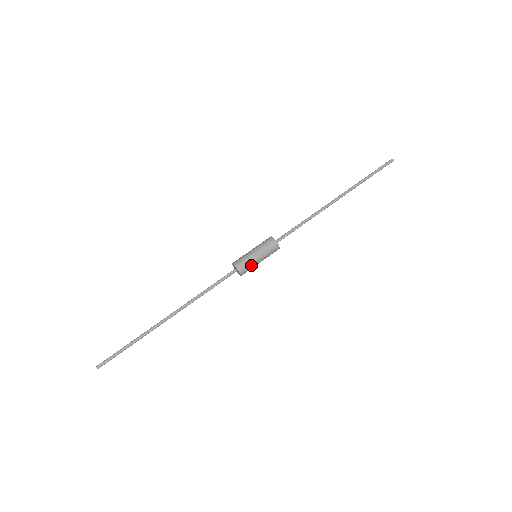
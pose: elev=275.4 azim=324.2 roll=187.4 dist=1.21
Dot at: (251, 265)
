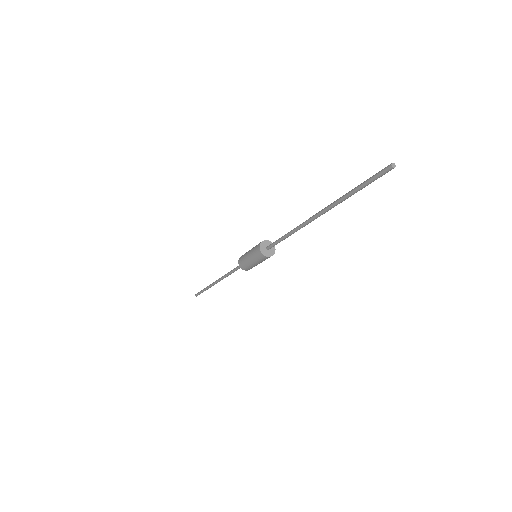
Dot at: (254, 266)
